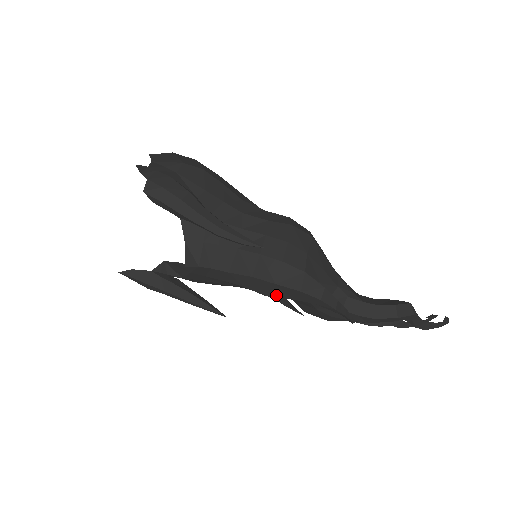
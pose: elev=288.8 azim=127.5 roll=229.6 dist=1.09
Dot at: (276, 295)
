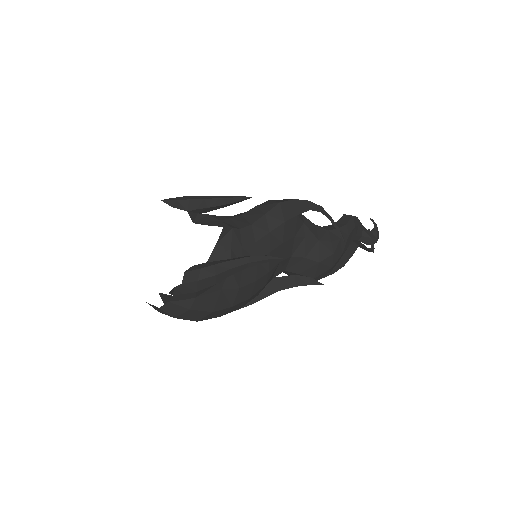
Dot at: (288, 217)
